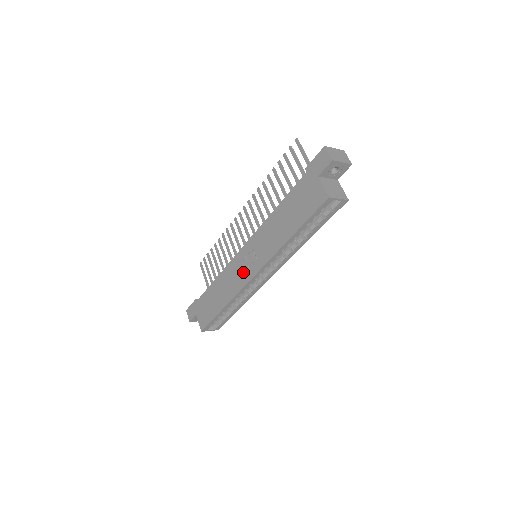
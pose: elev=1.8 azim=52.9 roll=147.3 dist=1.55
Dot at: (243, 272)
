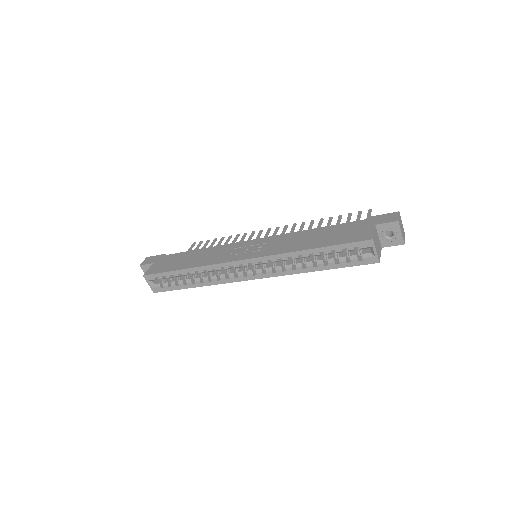
Dot at: (236, 253)
